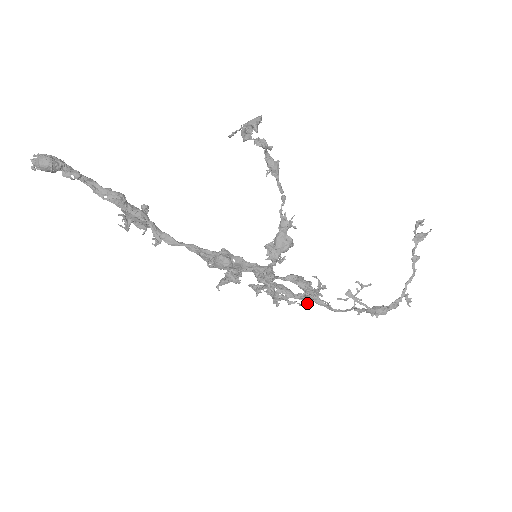
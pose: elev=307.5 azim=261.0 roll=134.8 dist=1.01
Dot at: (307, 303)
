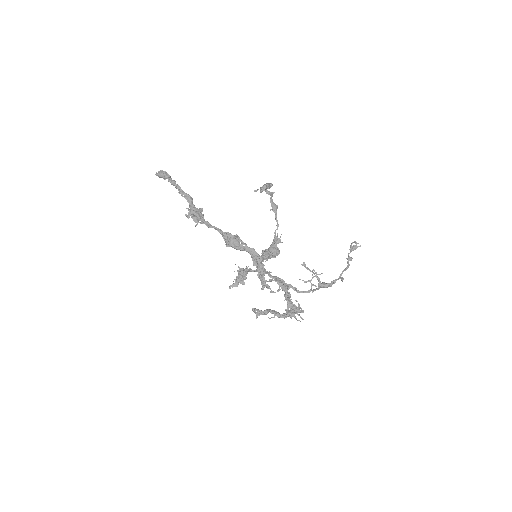
Dot at: (288, 314)
